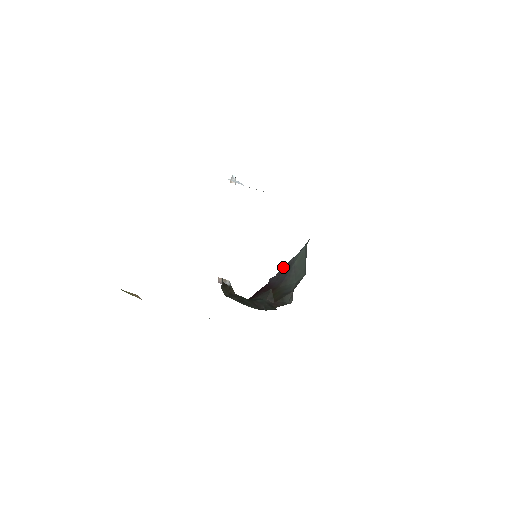
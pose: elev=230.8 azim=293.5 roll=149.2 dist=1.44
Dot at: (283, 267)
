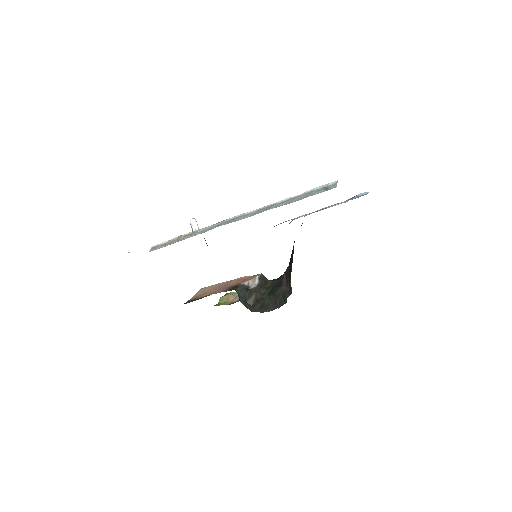
Dot at: occluded
